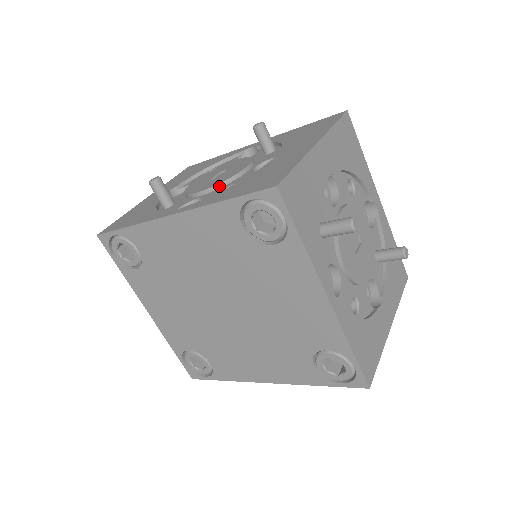
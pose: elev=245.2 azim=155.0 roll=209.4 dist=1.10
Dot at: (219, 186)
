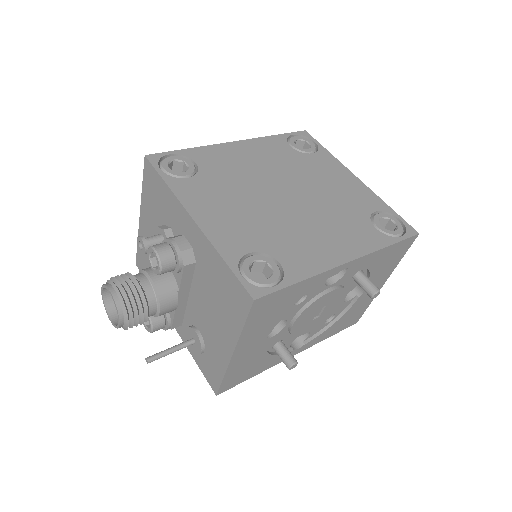
Dot at: occluded
